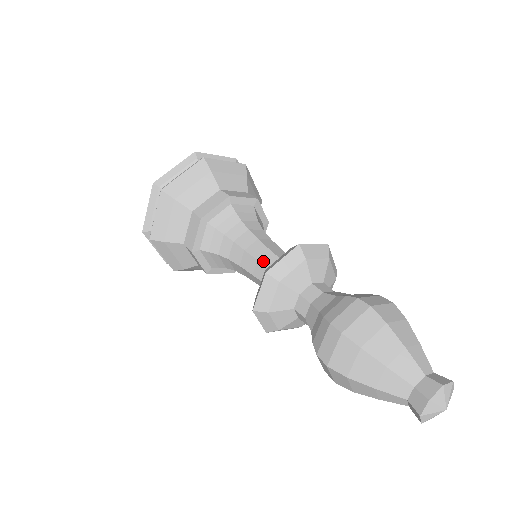
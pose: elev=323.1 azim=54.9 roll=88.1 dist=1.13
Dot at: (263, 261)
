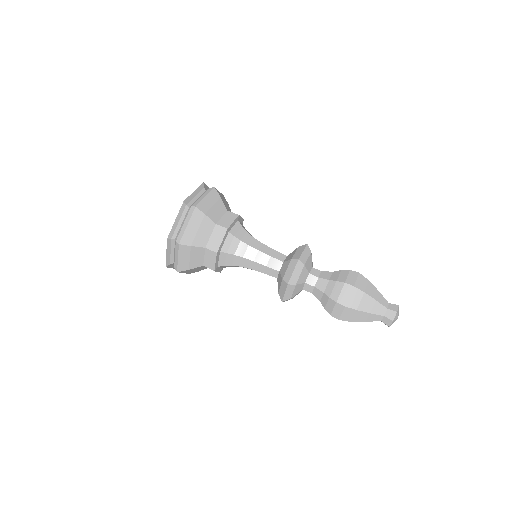
Dot at: (270, 266)
